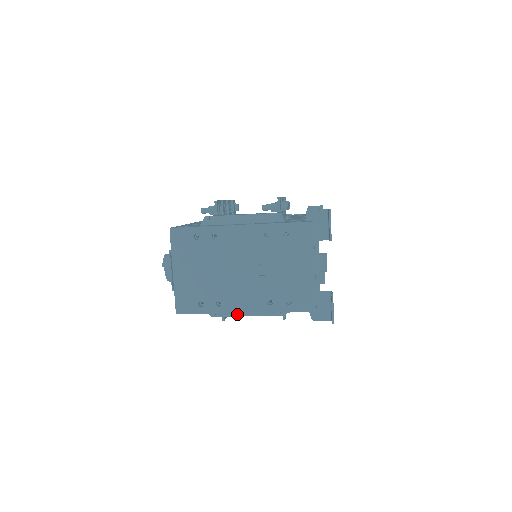
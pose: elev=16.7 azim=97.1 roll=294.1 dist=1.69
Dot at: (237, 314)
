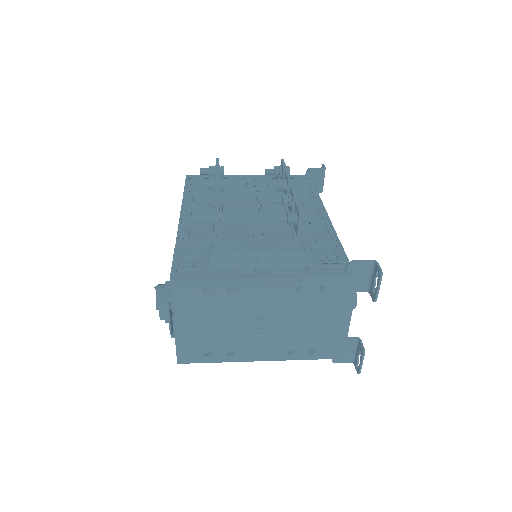
Dot at: occluded
